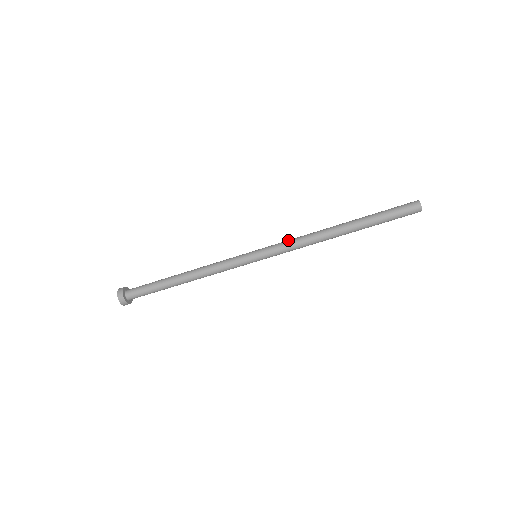
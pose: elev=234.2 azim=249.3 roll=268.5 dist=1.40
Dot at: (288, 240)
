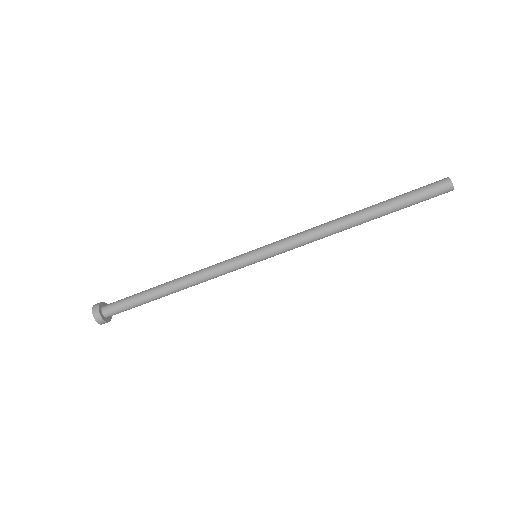
Dot at: (293, 235)
